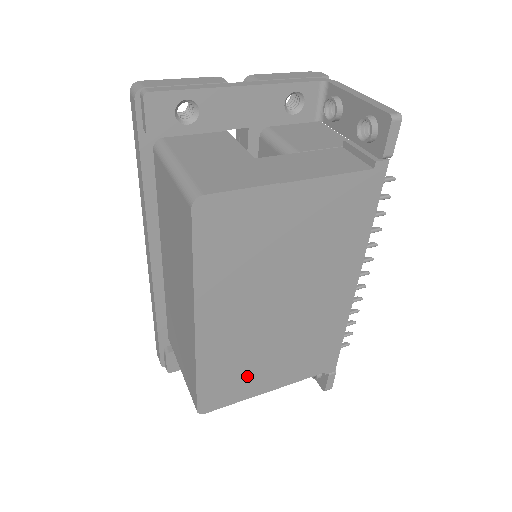
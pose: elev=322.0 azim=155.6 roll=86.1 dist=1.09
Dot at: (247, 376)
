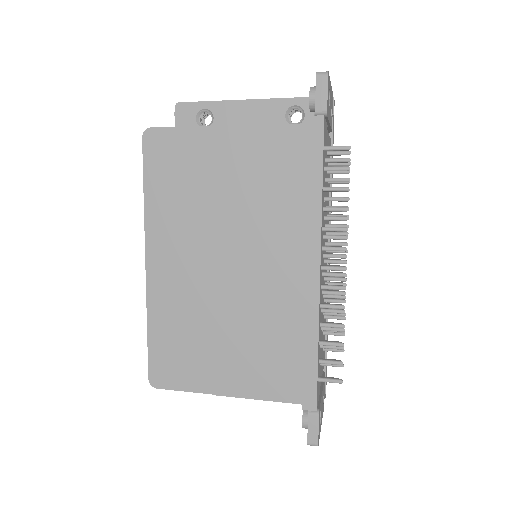
Dot at: (199, 355)
